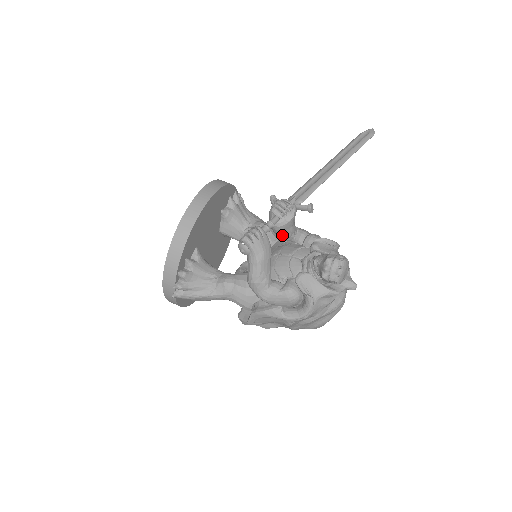
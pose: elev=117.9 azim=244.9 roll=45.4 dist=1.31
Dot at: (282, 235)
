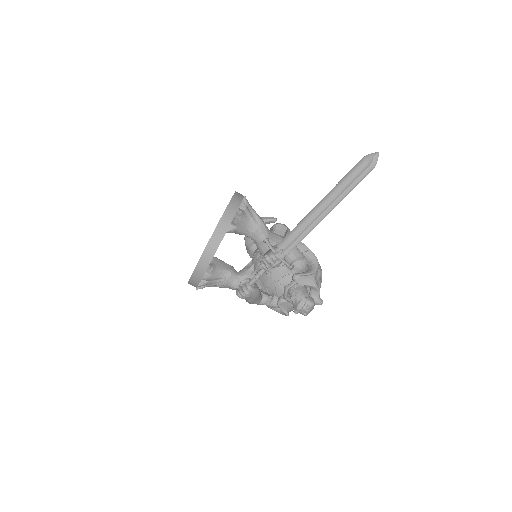
Dot at: occluded
